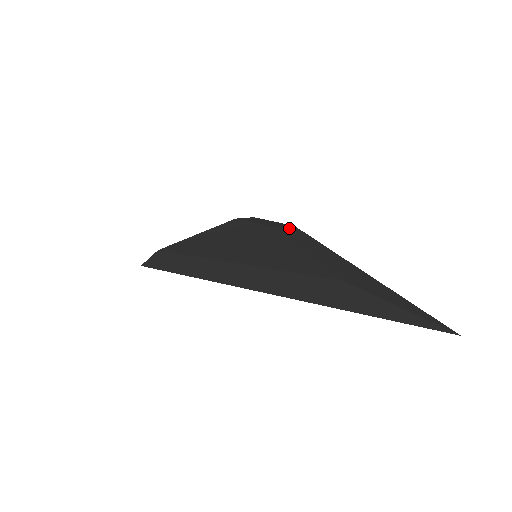
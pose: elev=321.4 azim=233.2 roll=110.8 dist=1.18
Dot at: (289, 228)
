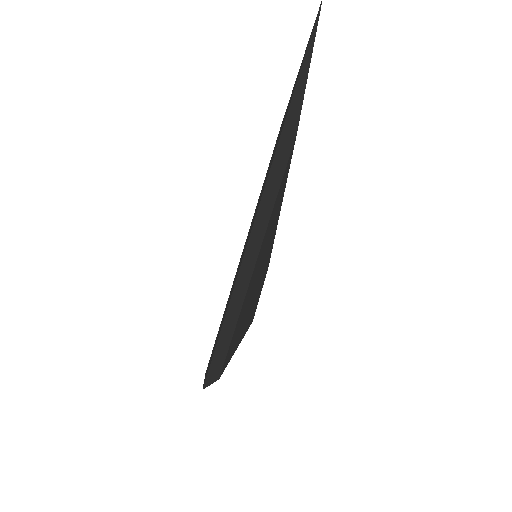
Dot at: occluded
